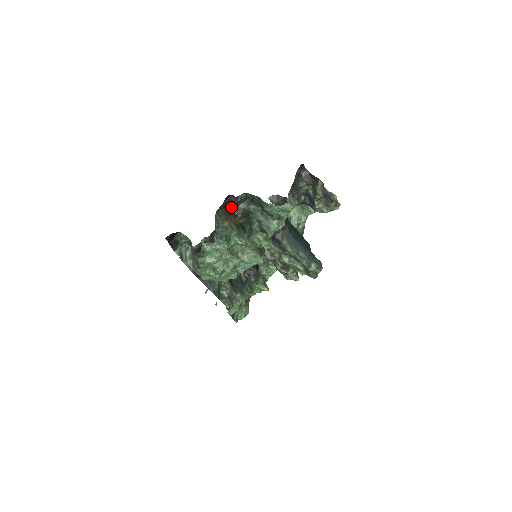
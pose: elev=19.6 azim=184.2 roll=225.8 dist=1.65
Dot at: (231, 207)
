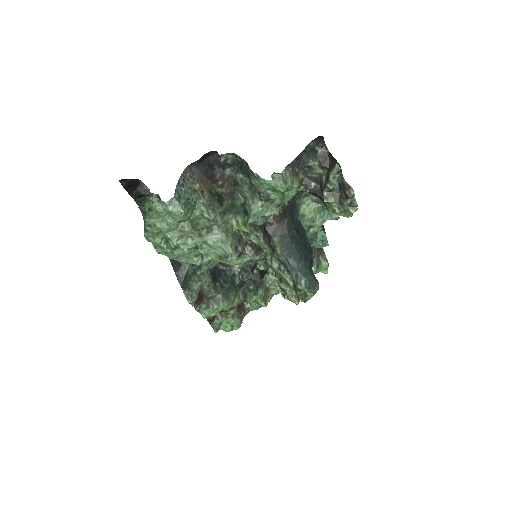
Dot at: (214, 169)
